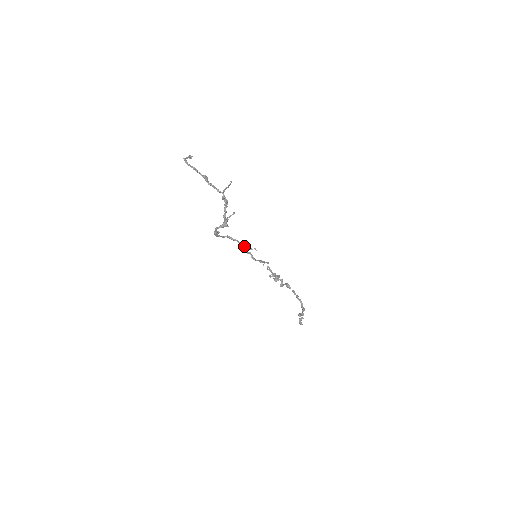
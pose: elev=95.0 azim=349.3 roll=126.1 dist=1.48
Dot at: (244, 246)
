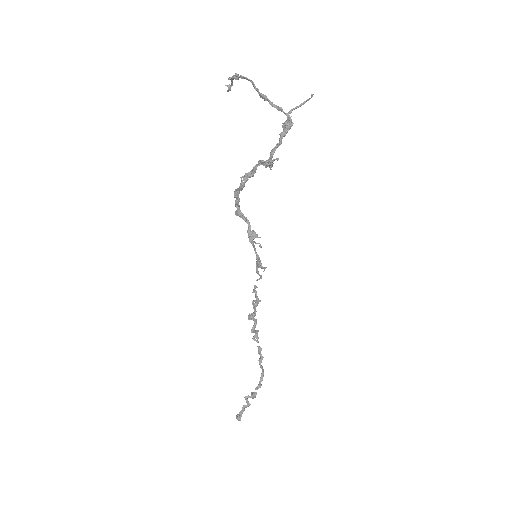
Dot at: (253, 230)
